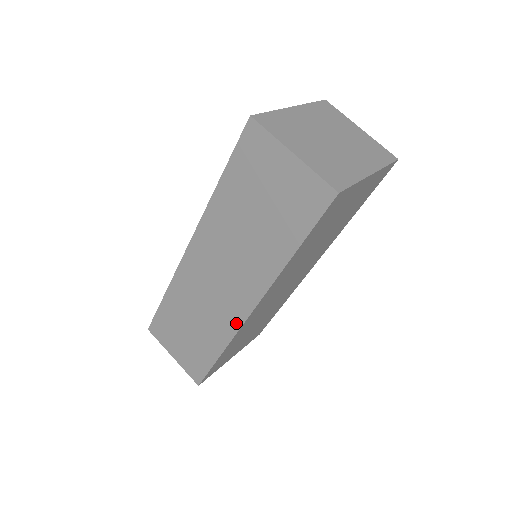
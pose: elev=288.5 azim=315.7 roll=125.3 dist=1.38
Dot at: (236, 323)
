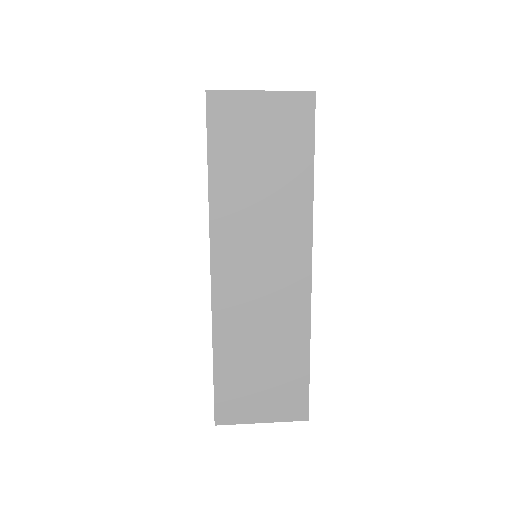
Dot at: (304, 298)
